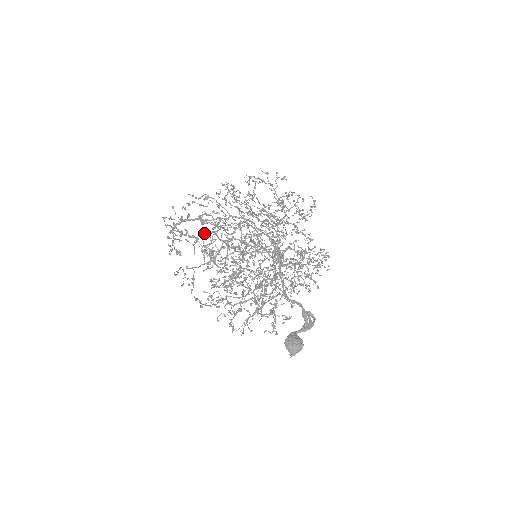
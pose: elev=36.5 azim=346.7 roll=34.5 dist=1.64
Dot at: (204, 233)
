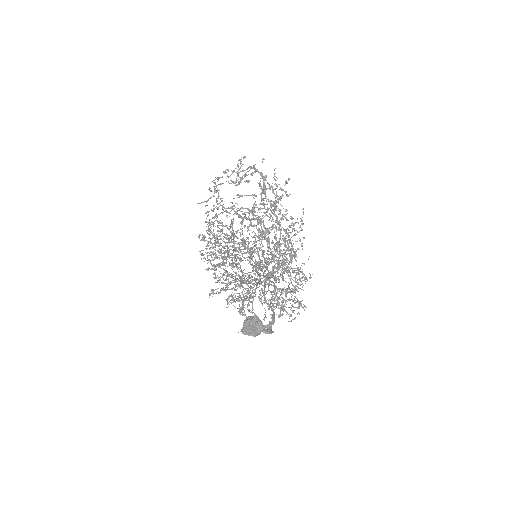
Dot at: (234, 205)
